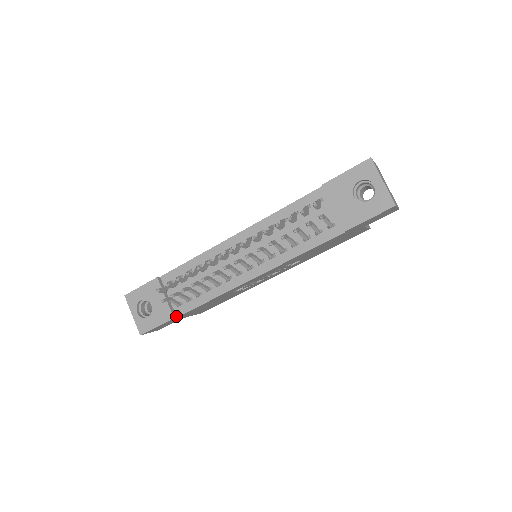
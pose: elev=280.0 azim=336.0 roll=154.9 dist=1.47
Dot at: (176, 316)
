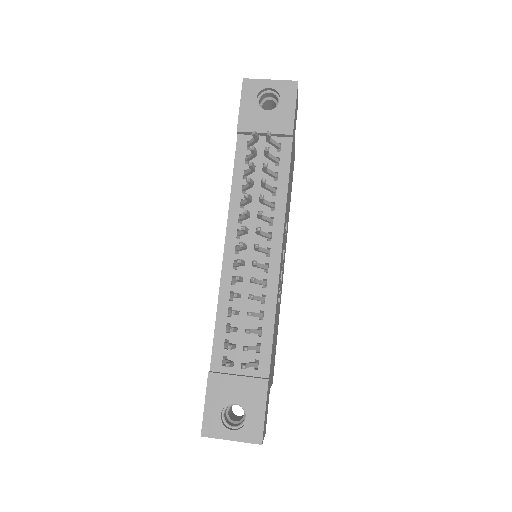
Dot at: (267, 378)
